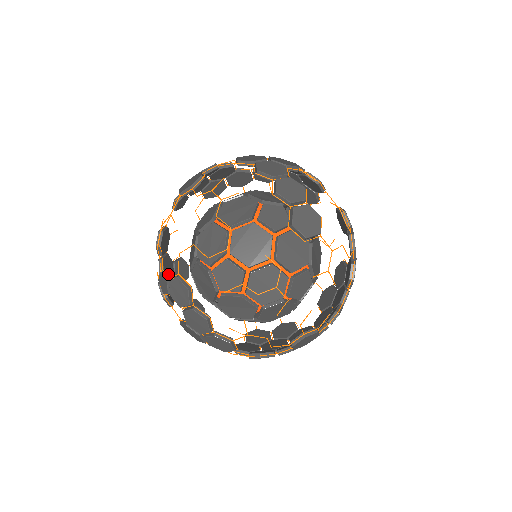
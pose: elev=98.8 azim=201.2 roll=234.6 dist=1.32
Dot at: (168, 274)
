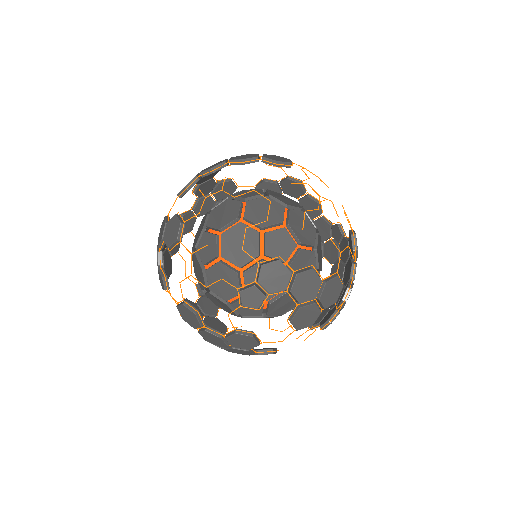
Dot at: occluded
